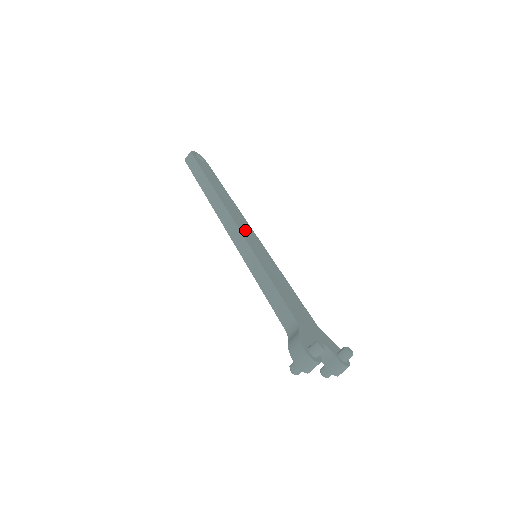
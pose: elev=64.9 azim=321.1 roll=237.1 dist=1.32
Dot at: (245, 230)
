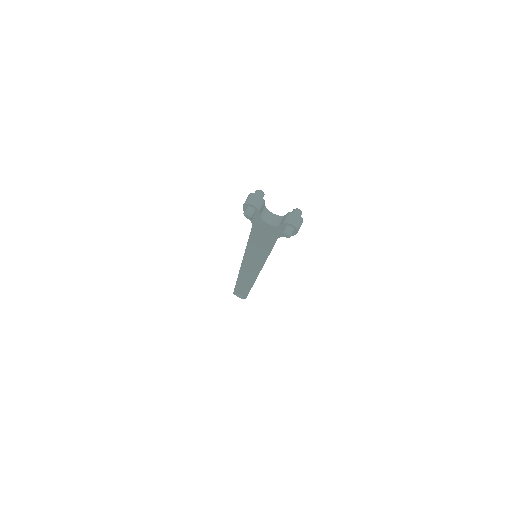
Dot at: occluded
